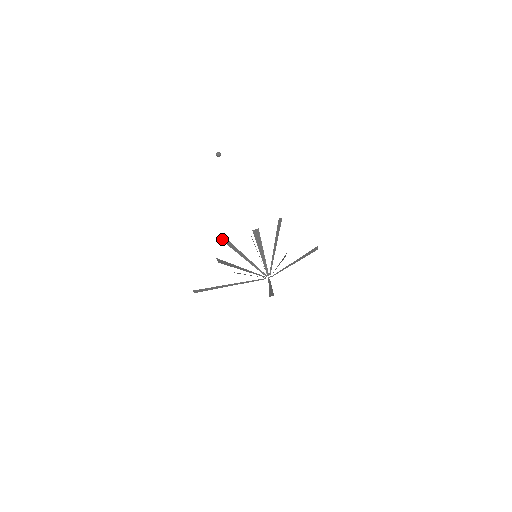
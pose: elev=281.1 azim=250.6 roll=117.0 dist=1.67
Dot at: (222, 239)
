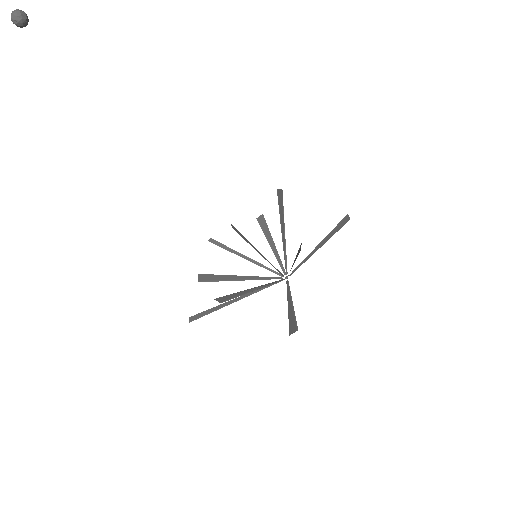
Dot at: (216, 300)
